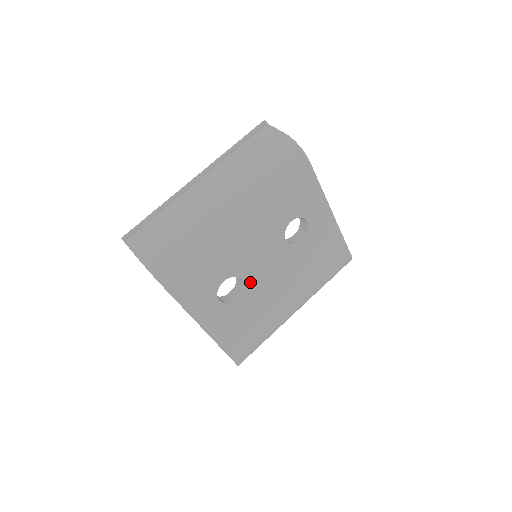
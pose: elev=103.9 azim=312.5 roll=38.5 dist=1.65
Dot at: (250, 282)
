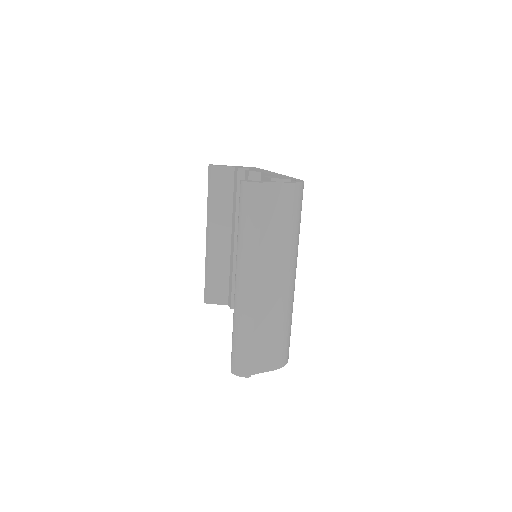
Dot at: occluded
